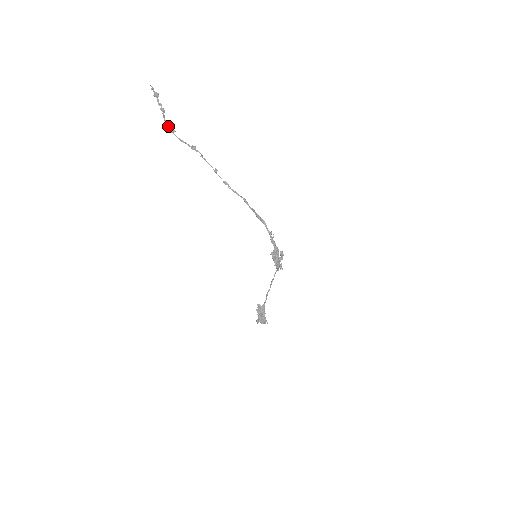
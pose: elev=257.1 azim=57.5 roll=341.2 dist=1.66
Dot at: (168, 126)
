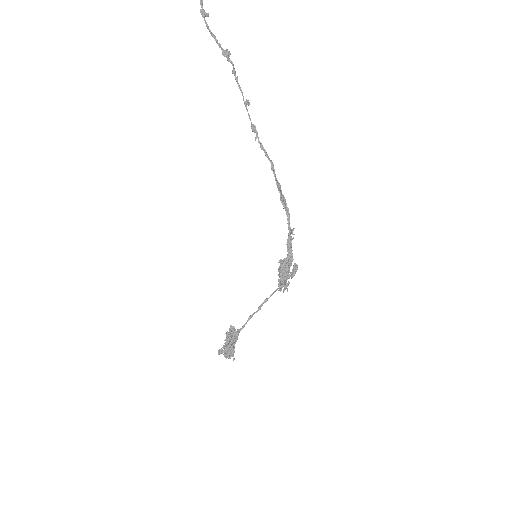
Dot at: (200, 2)
